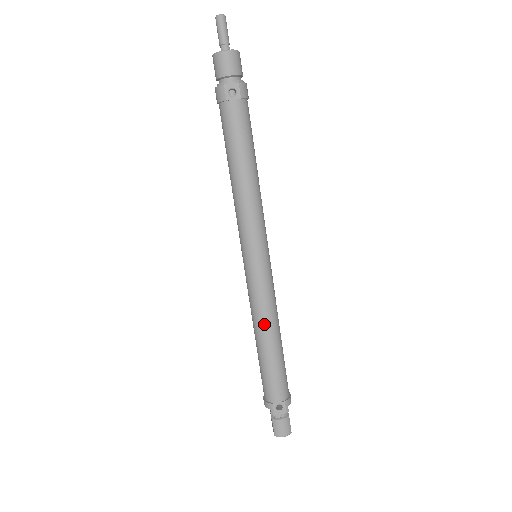
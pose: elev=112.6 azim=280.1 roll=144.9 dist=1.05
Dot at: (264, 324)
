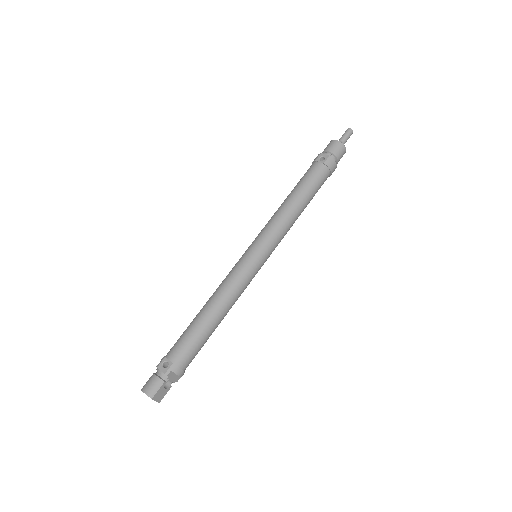
Dot at: (216, 294)
